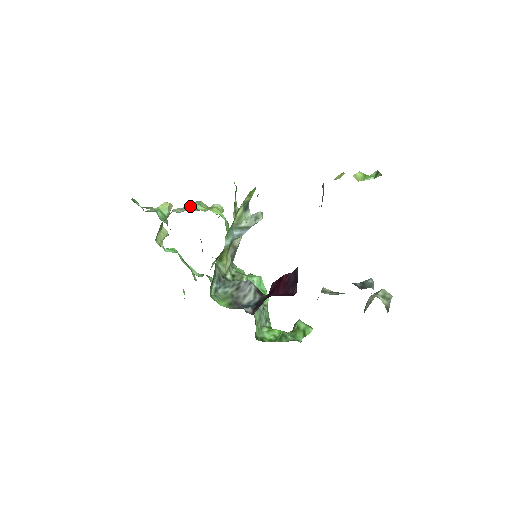
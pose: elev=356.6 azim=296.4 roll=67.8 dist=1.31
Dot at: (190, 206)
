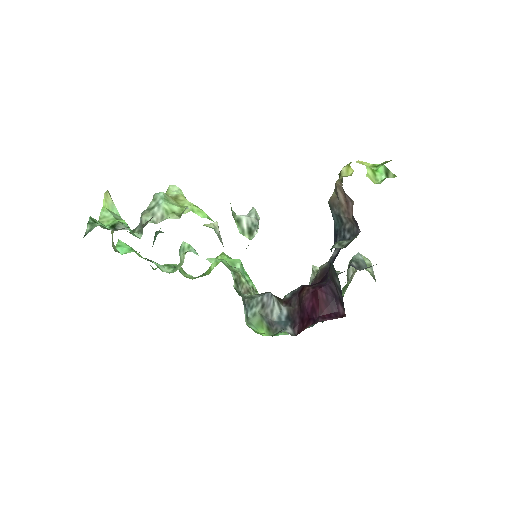
Dot at: (164, 210)
